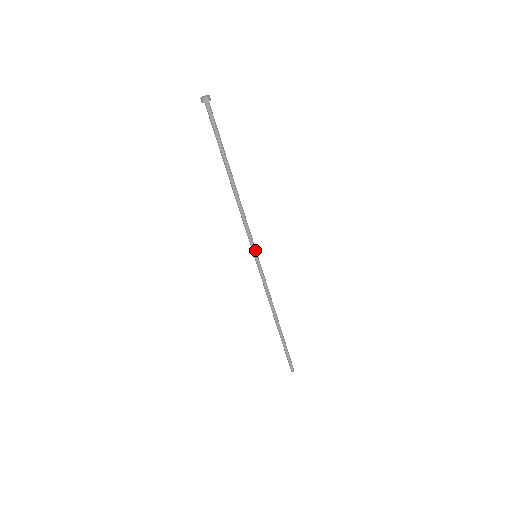
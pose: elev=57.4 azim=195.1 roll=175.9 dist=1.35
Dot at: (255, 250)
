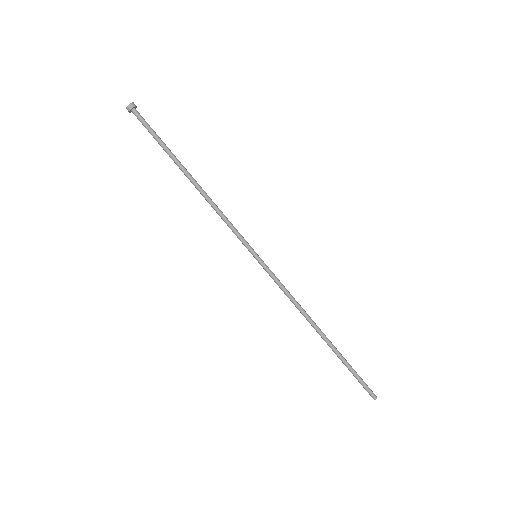
Dot at: (250, 250)
